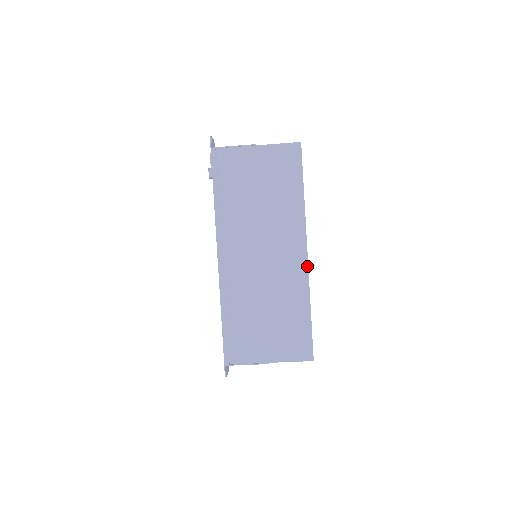
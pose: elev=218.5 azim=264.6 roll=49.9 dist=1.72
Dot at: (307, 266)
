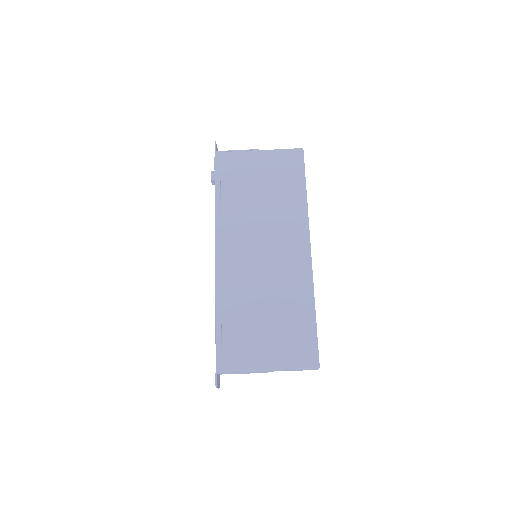
Dot at: (311, 263)
